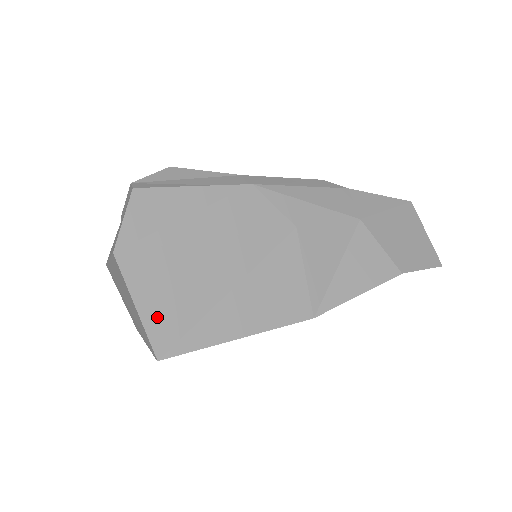
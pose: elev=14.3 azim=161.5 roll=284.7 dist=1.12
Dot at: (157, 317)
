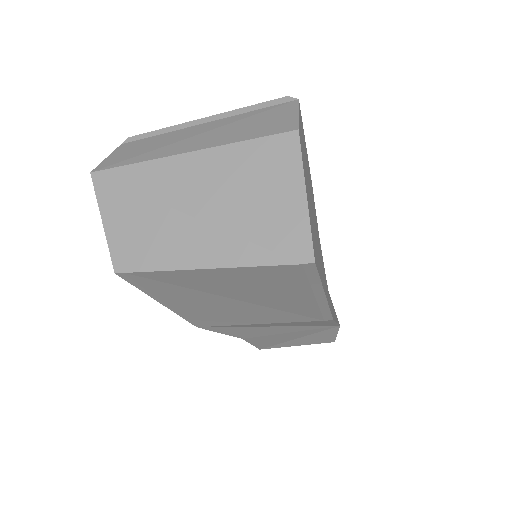
Dot at: (310, 219)
